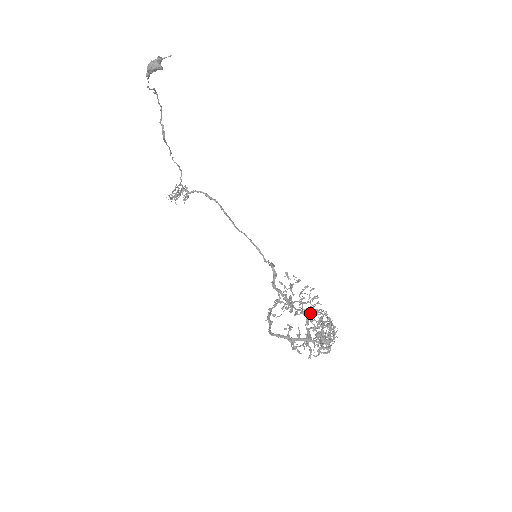
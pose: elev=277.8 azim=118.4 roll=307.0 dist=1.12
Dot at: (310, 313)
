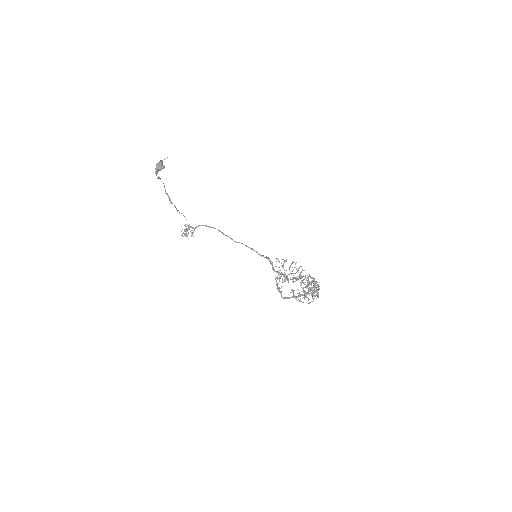
Dot at: (300, 278)
